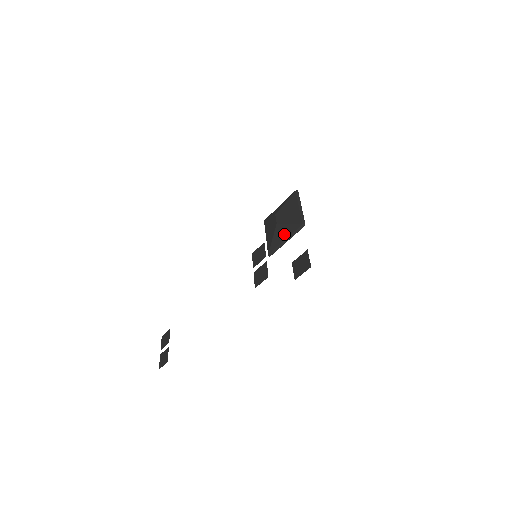
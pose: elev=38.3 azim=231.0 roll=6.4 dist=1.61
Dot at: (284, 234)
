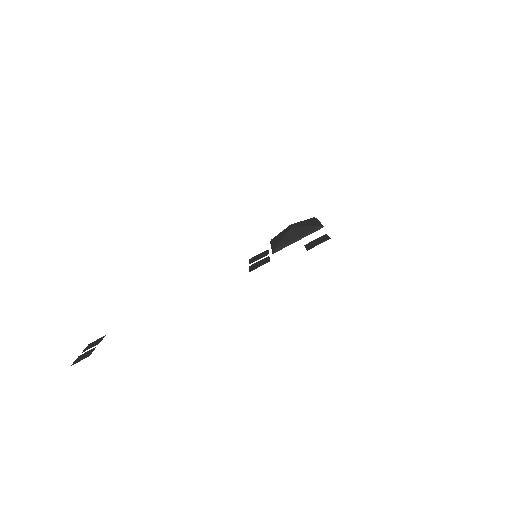
Dot at: (298, 234)
